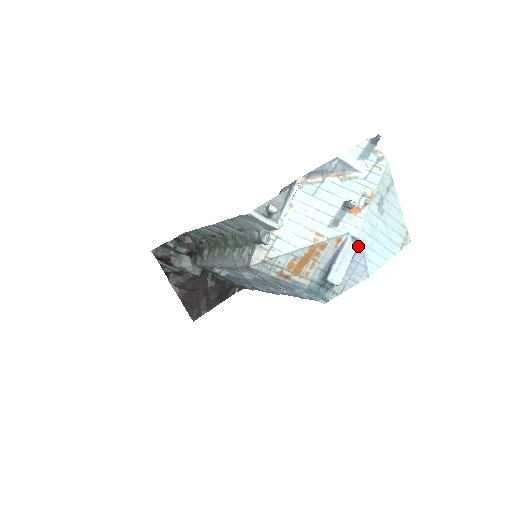
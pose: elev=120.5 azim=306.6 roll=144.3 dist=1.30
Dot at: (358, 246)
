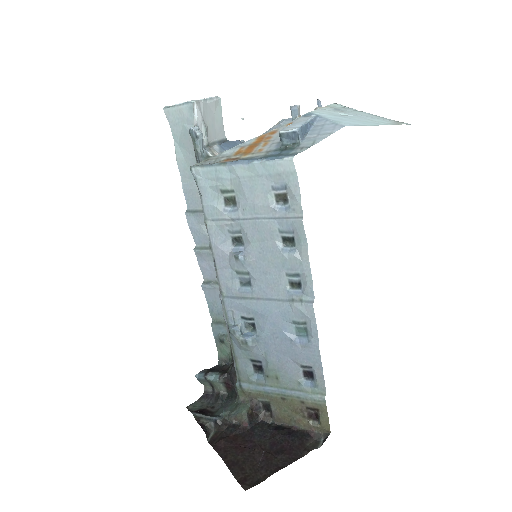
Dot at: (314, 117)
